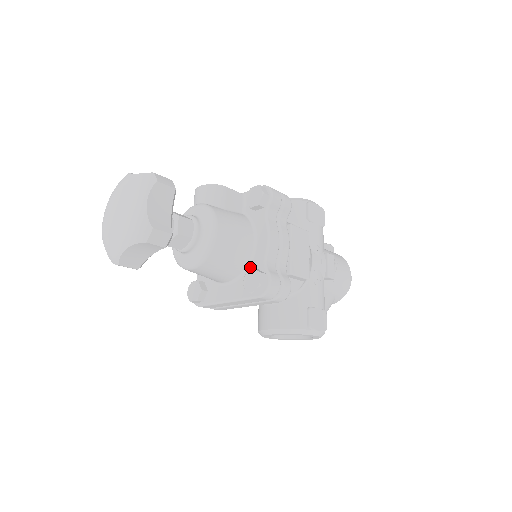
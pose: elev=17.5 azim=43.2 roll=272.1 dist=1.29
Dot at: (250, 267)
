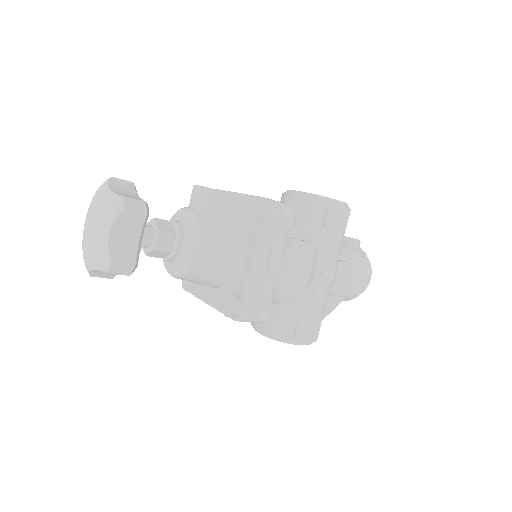
Dot at: (233, 284)
